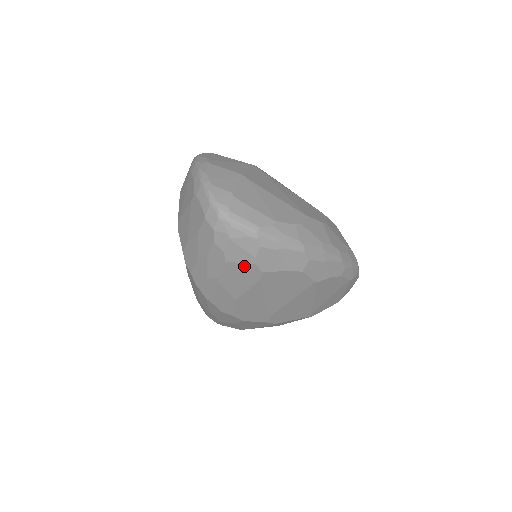
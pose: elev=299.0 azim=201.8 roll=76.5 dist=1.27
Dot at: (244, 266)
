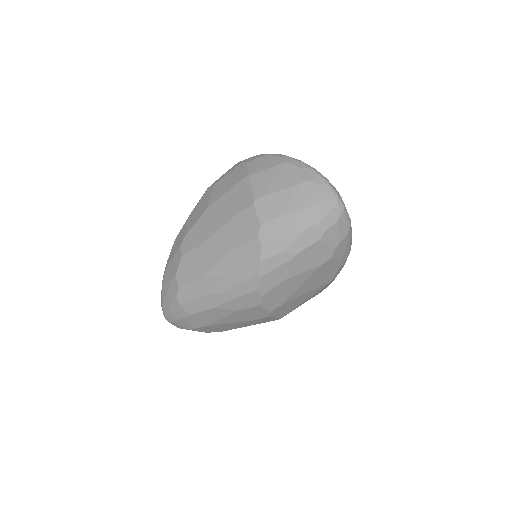
Dot at: (327, 248)
